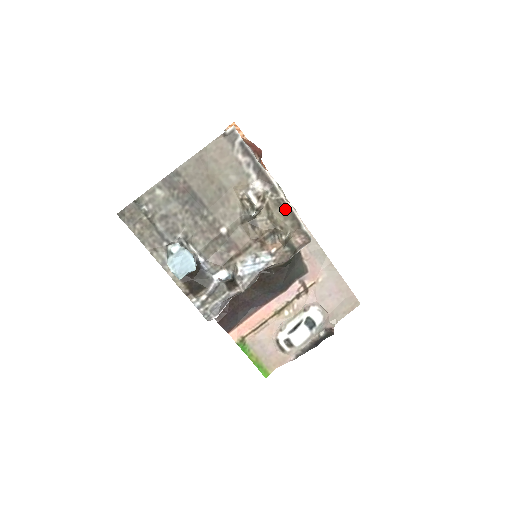
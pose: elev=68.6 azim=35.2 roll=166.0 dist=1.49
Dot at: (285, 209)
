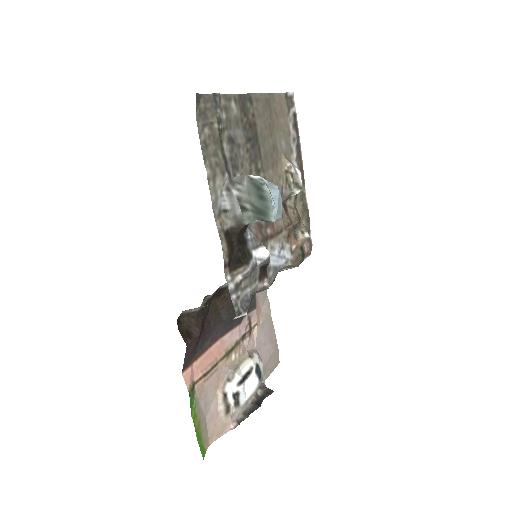
Dot at: (304, 206)
